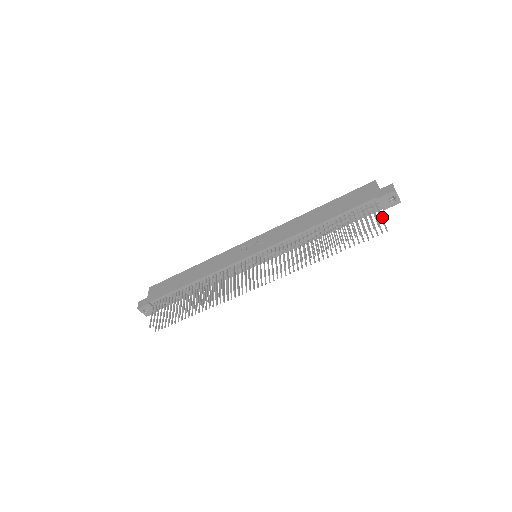
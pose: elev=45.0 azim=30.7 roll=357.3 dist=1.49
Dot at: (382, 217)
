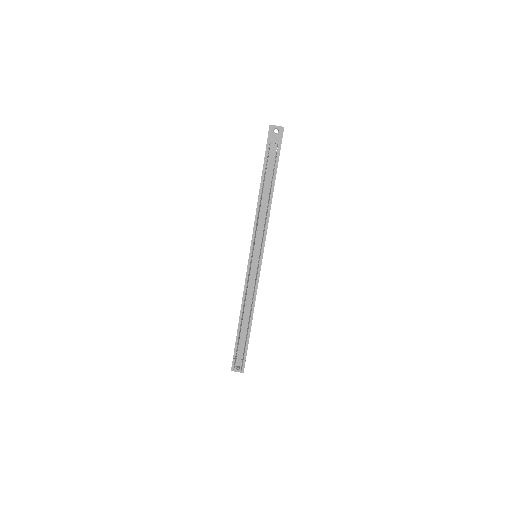
Dot at: occluded
